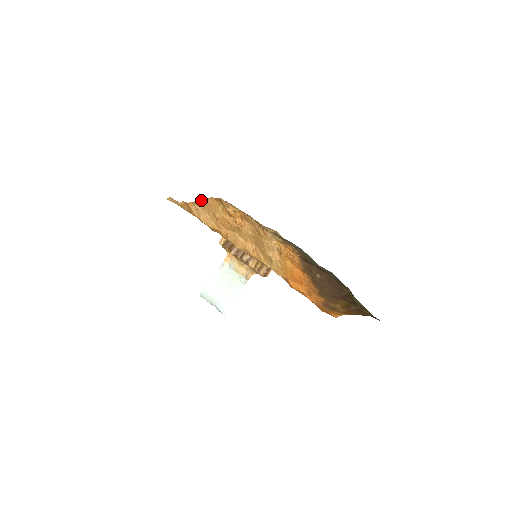
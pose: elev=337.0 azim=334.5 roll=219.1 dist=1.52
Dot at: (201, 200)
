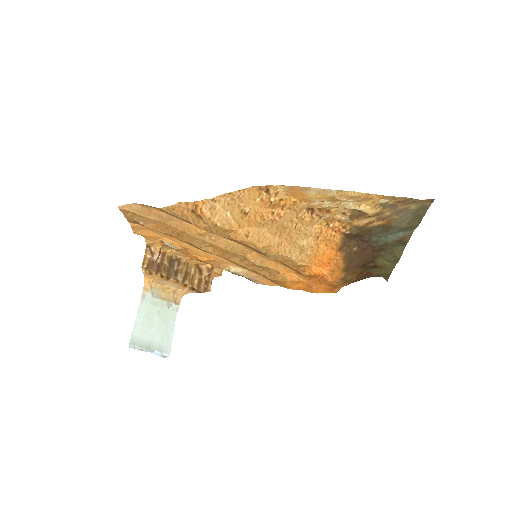
Dot at: (229, 193)
